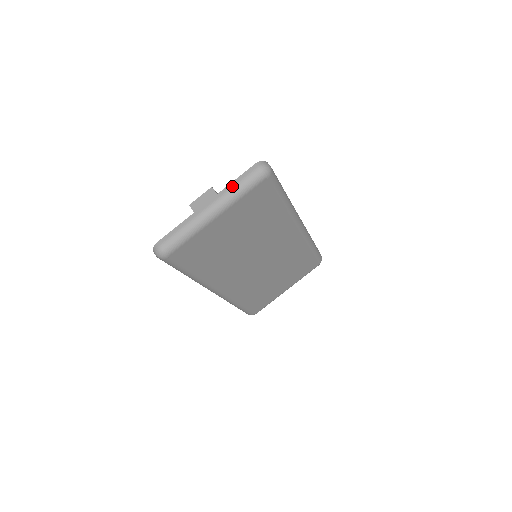
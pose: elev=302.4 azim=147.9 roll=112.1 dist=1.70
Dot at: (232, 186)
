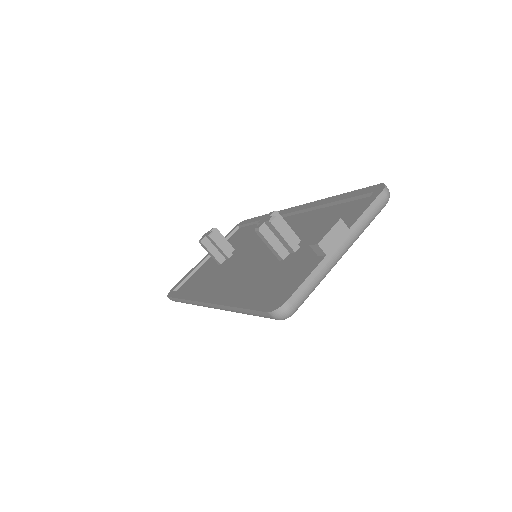
Dot at: (364, 219)
